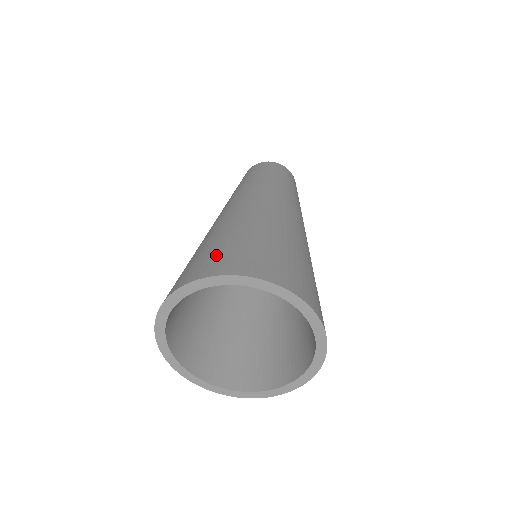
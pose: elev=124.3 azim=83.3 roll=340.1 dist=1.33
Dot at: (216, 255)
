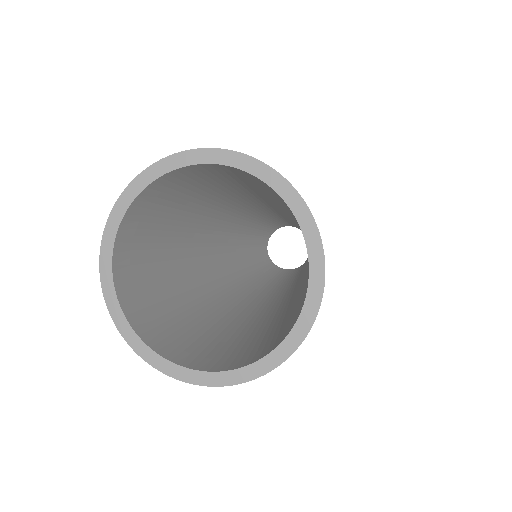
Dot at: occluded
